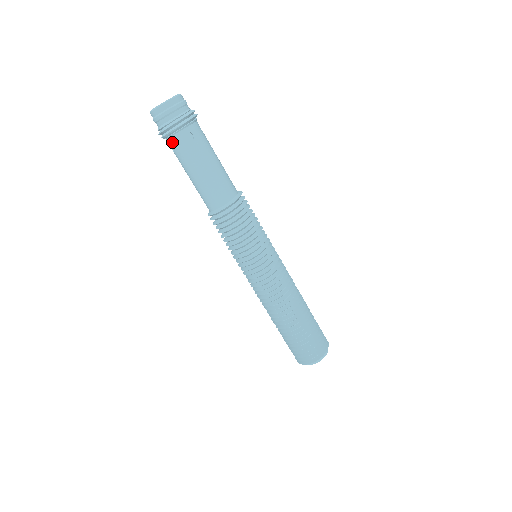
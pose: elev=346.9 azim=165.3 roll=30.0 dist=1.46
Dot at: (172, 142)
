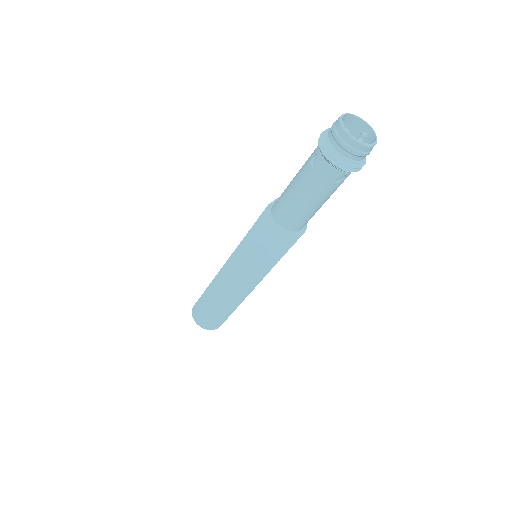
Dot at: (325, 167)
